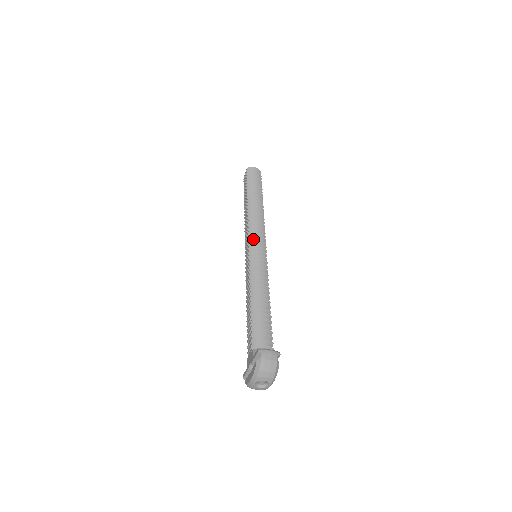
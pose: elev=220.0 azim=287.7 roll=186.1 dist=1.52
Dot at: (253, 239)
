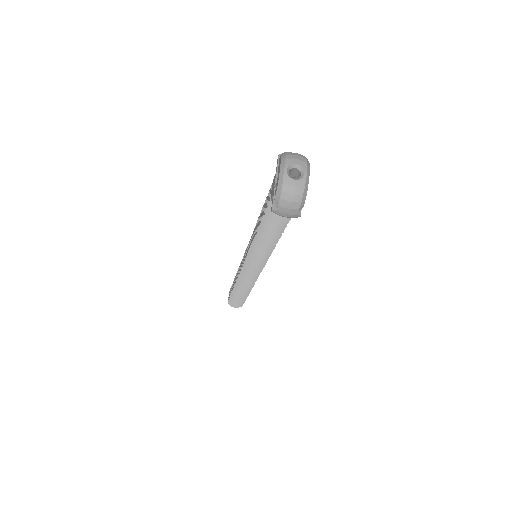
Dot at: occluded
